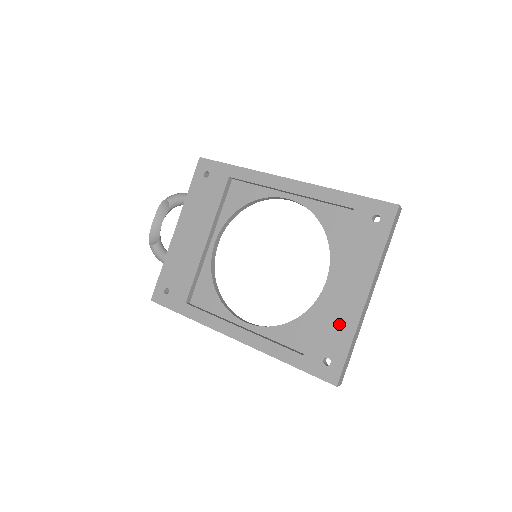
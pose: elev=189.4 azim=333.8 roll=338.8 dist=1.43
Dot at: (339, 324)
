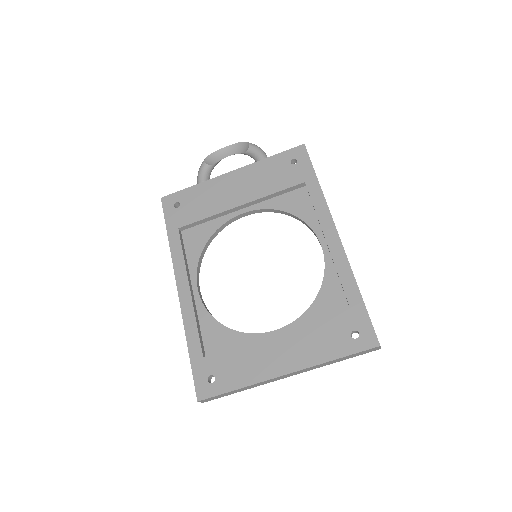
Dot at: (247, 367)
